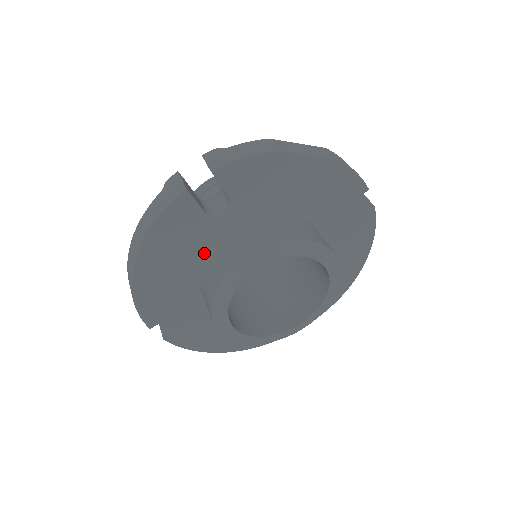
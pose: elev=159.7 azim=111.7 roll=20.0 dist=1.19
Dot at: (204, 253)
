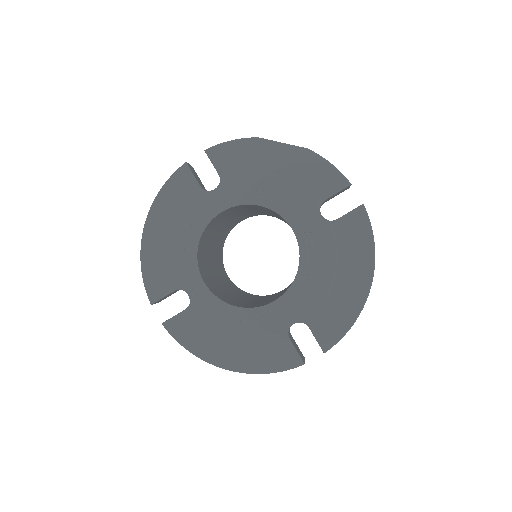
Dot at: occluded
